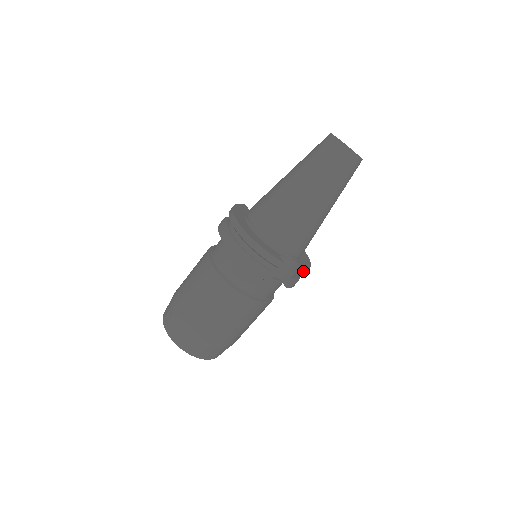
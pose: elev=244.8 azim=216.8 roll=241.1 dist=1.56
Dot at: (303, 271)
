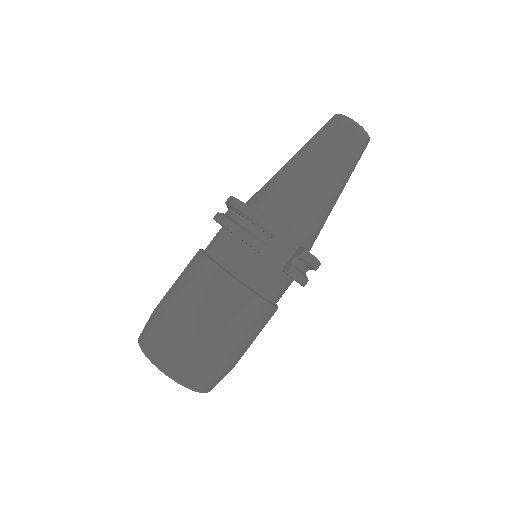
Dot at: (307, 253)
